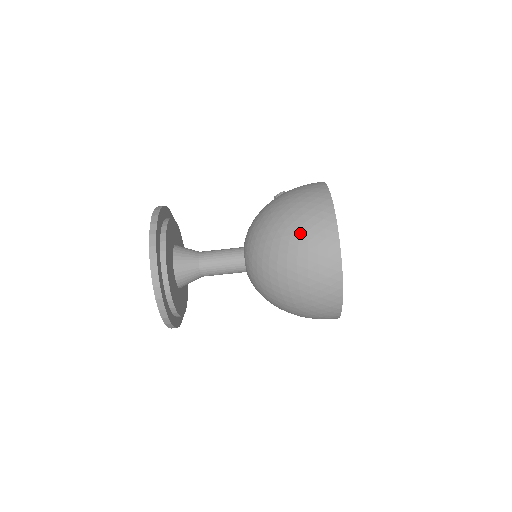
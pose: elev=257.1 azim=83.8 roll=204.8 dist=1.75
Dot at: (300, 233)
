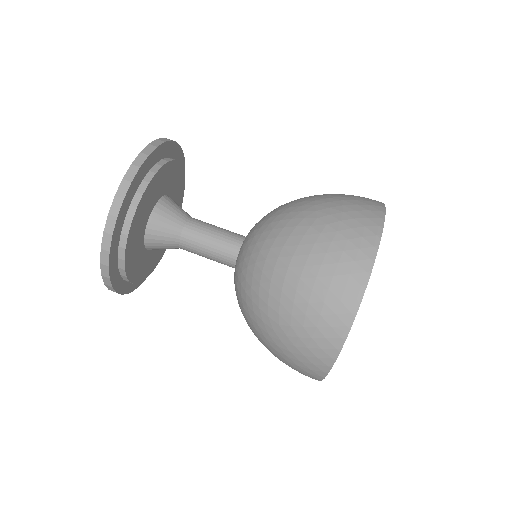
Dot at: (331, 220)
